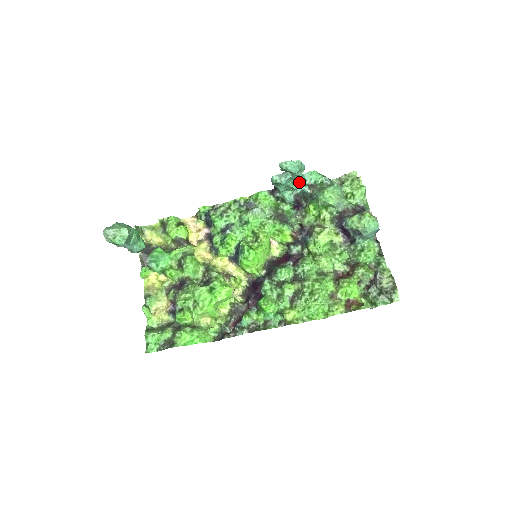
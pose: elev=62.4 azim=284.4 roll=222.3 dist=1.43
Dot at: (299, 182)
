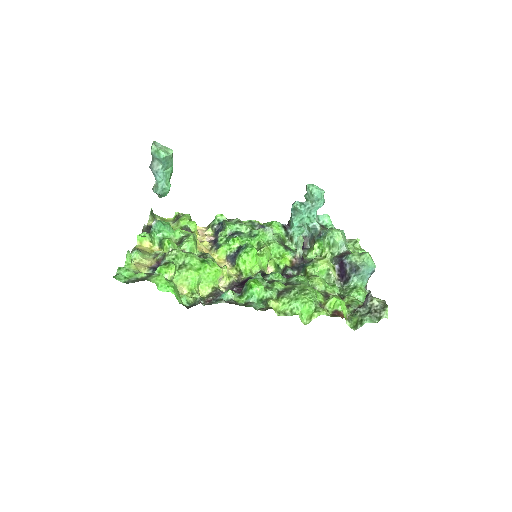
Dot at: (314, 218)
